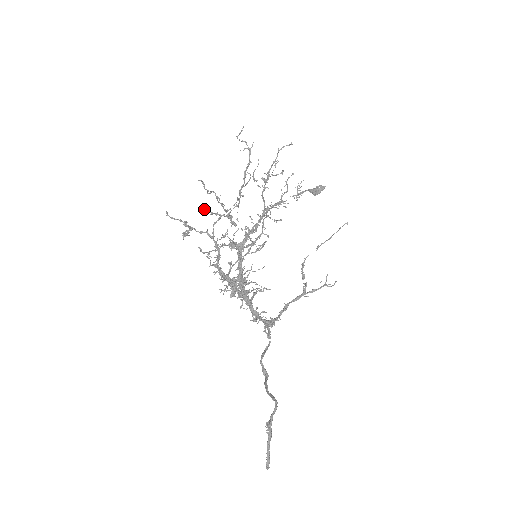
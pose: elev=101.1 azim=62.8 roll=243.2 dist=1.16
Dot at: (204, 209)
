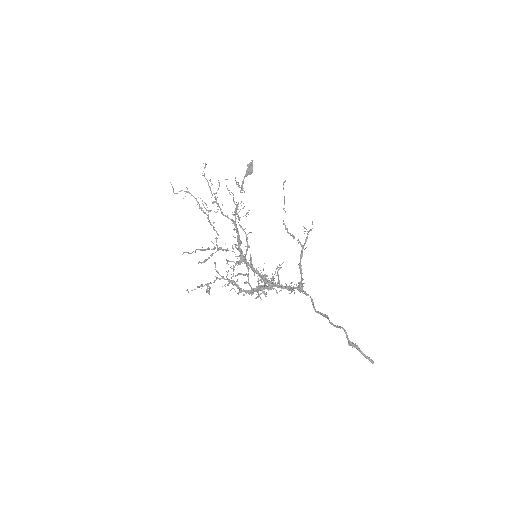
Dot at: (202, 262)
